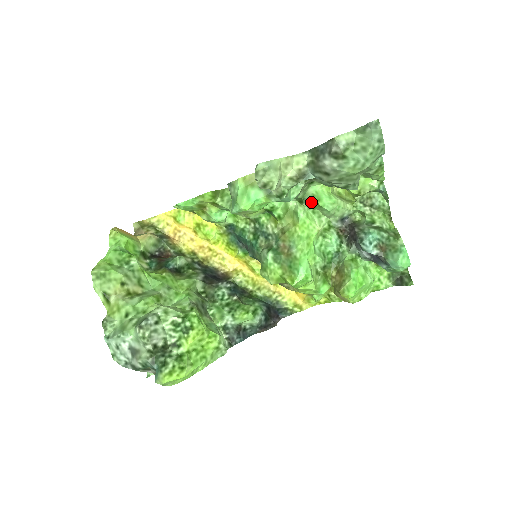
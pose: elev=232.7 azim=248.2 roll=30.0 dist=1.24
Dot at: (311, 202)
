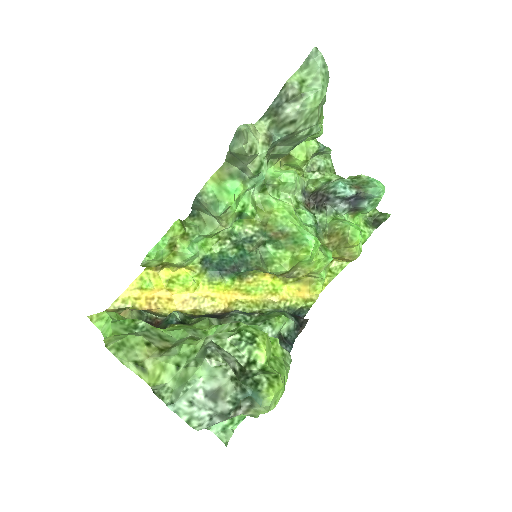
Dot at: (274, 184)
